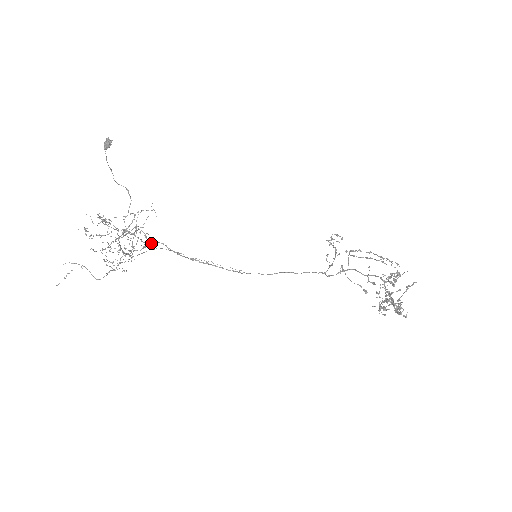
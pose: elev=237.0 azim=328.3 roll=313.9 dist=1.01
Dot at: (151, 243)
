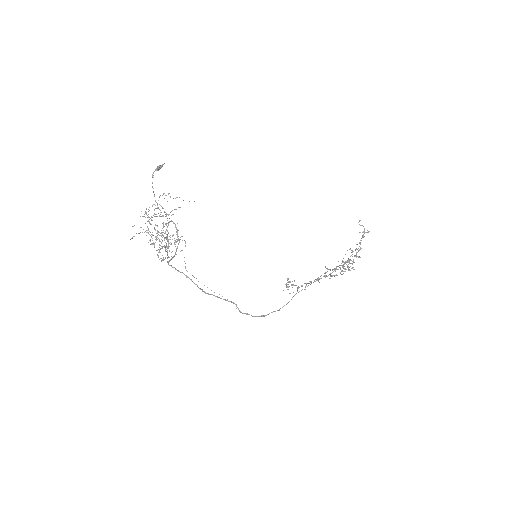
Dot at: occluded
